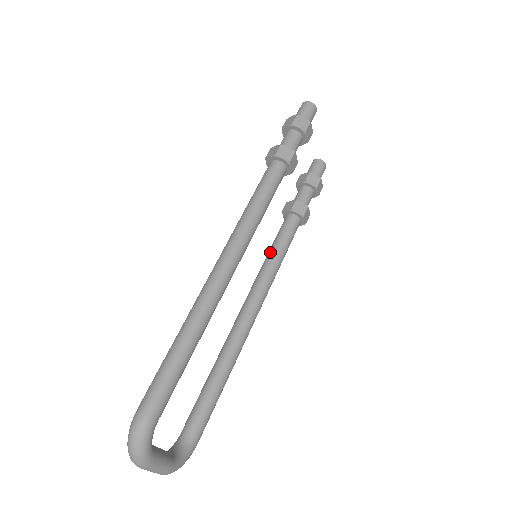
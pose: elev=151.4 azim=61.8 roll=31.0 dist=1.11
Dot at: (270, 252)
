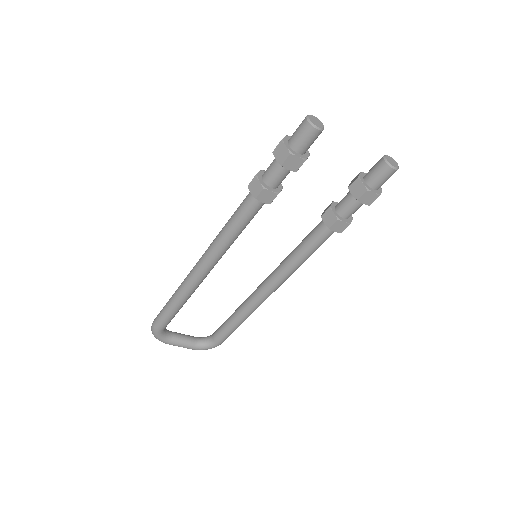
Dot at: (295, 248)
